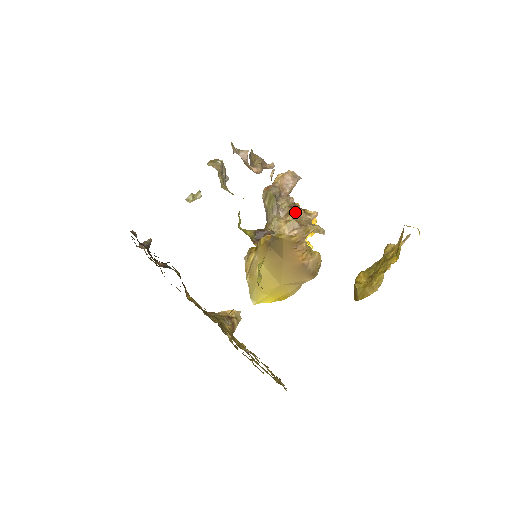
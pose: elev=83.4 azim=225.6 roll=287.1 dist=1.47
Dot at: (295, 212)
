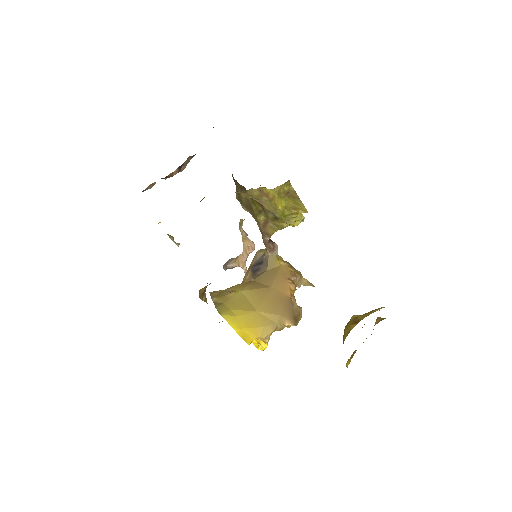
Dot at: occluded
